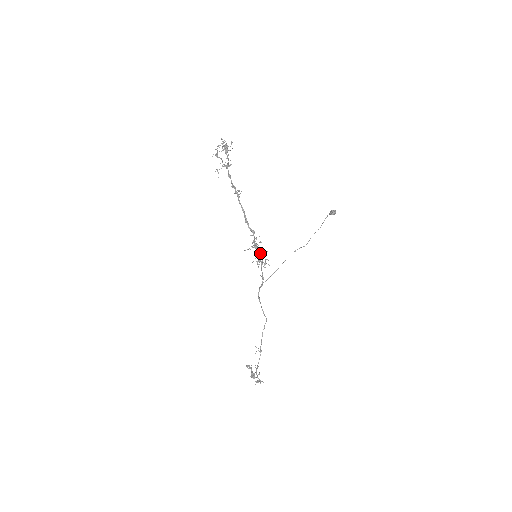
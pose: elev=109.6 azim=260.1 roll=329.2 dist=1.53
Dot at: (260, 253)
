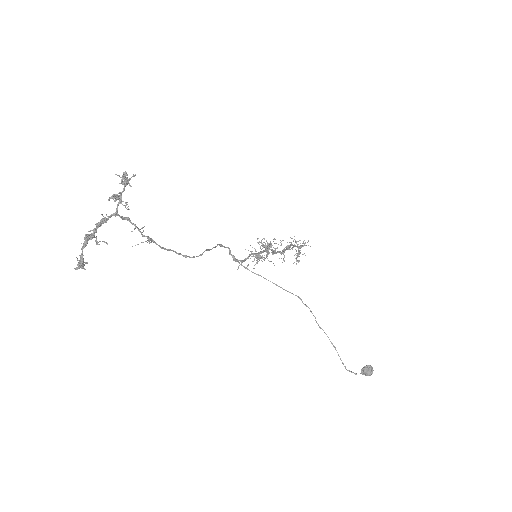
Dot at: (268, 246)
